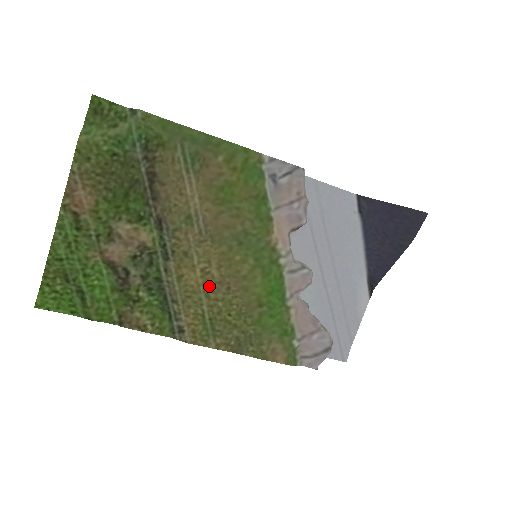
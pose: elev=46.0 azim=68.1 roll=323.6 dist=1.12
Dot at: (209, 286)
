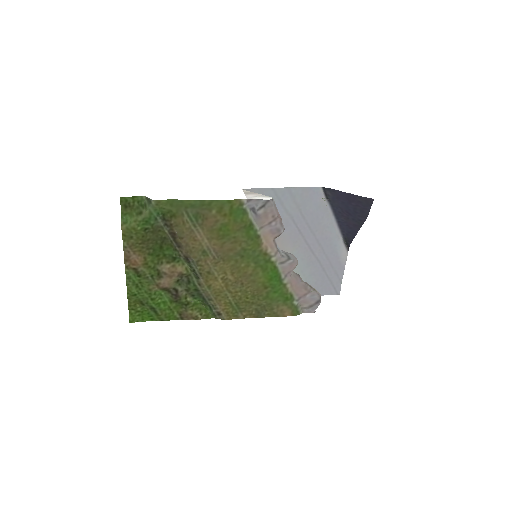
Dot at: (229, 286)
